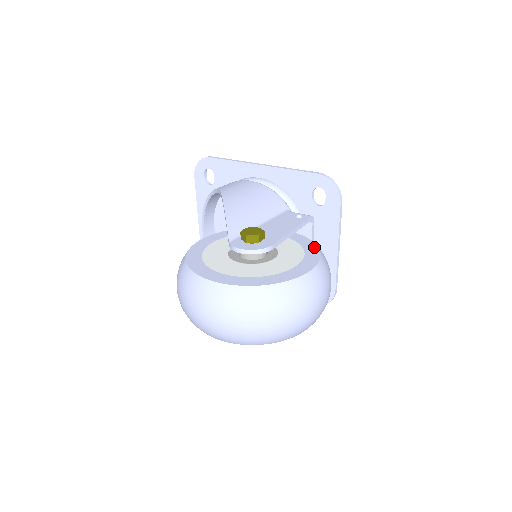
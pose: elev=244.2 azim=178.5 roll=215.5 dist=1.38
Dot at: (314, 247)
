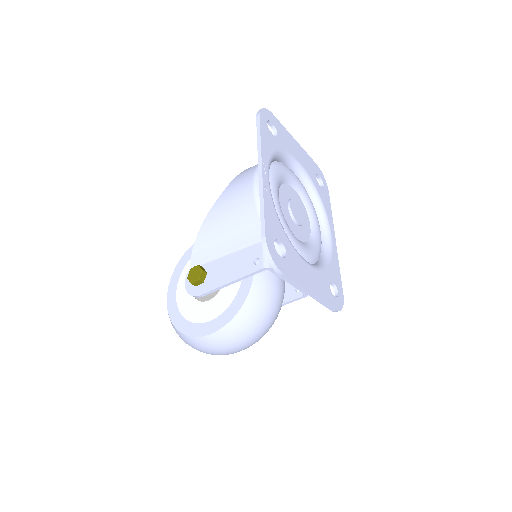
Dot at: (237, 307)
